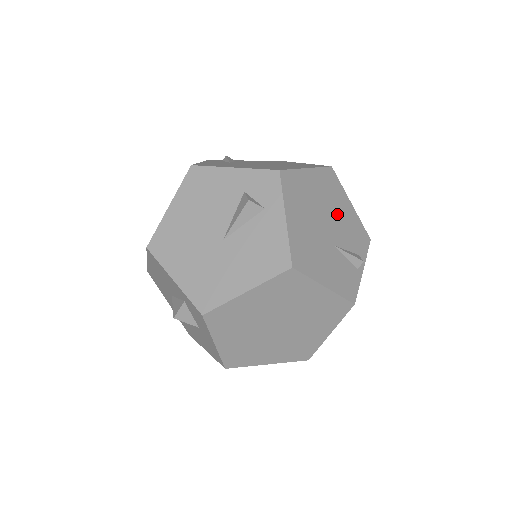
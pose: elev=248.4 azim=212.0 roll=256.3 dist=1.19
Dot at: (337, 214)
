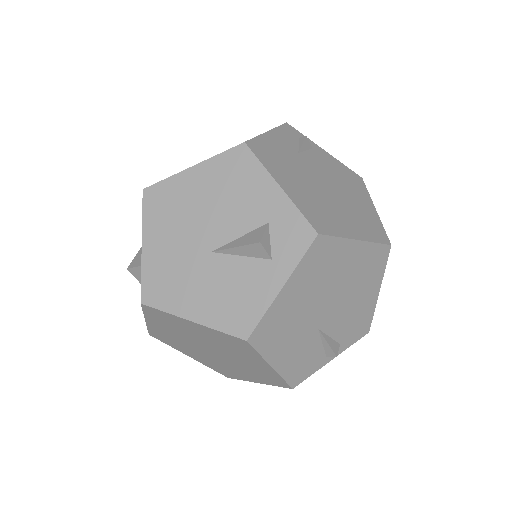
Dot at: (351, 298)
